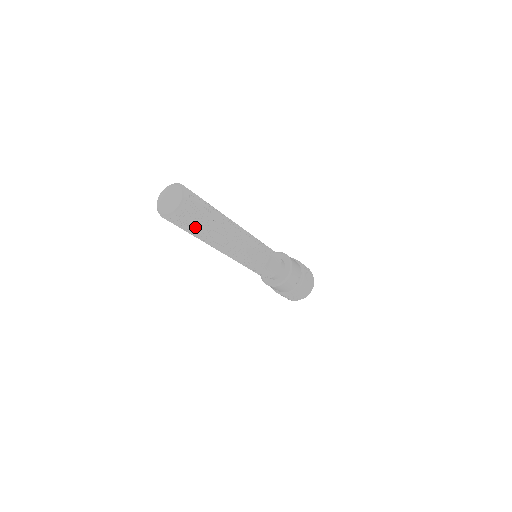
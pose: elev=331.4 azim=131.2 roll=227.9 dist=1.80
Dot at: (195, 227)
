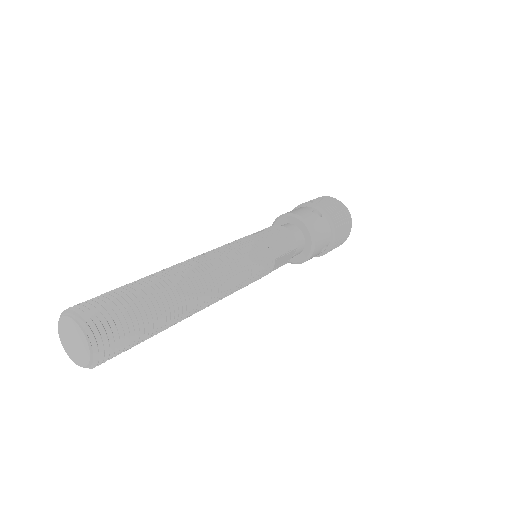
Dot at: occluded
